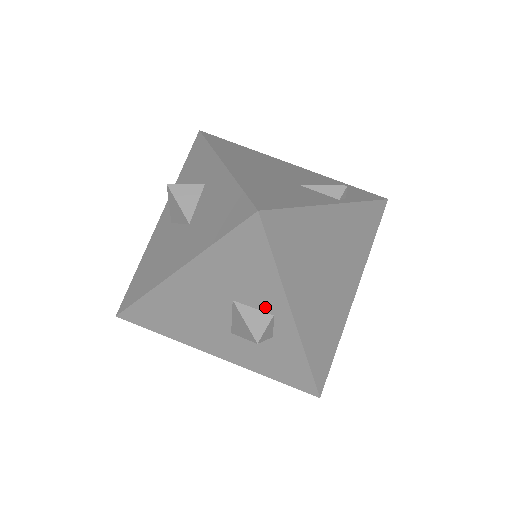
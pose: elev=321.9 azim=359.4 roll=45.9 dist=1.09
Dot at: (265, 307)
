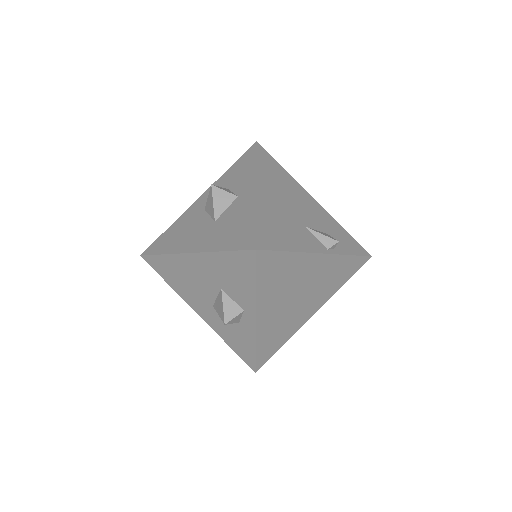
Dot at: (240, 303)
